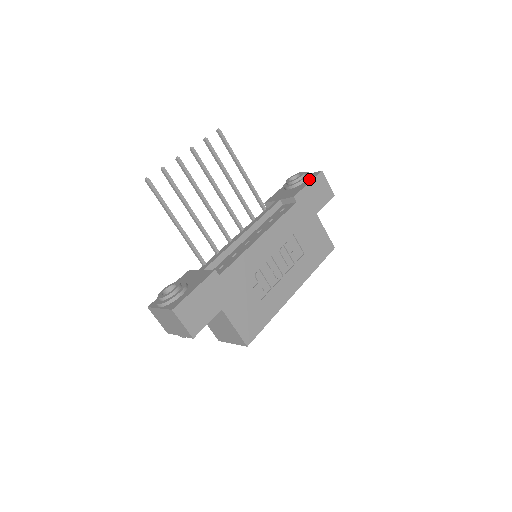
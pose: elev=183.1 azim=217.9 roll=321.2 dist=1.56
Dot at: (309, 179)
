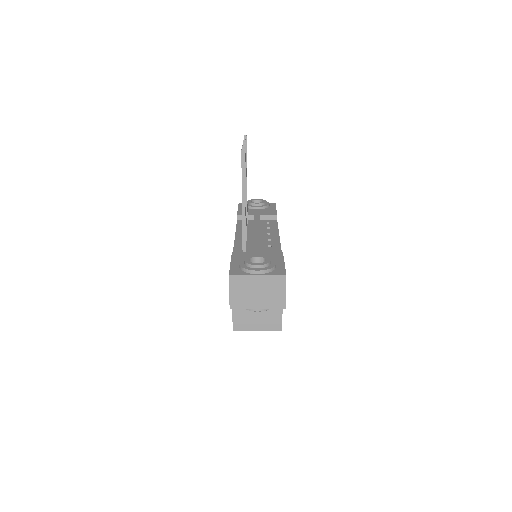
Dot at: (271, 206)
